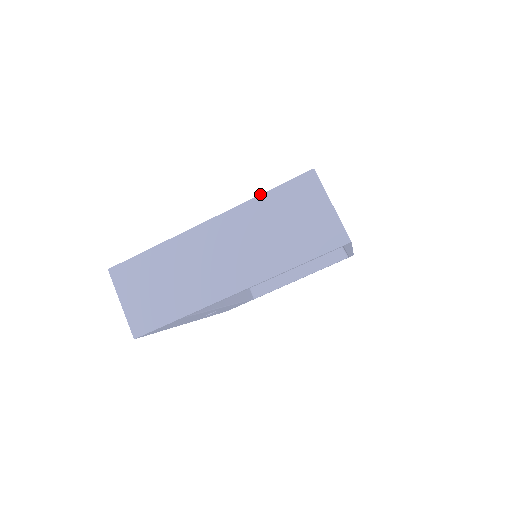
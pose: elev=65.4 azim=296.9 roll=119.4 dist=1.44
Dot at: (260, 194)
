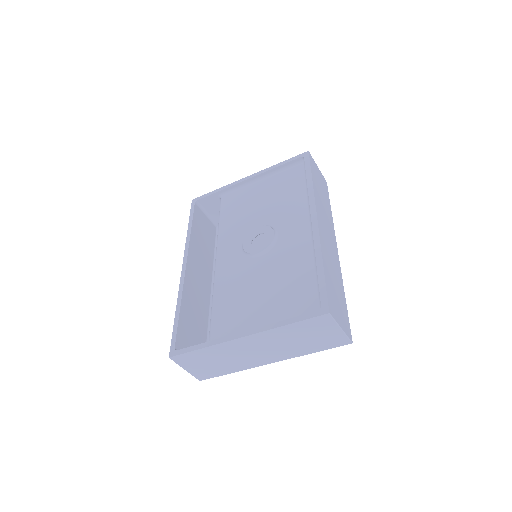
Dot at: (286, 325)
